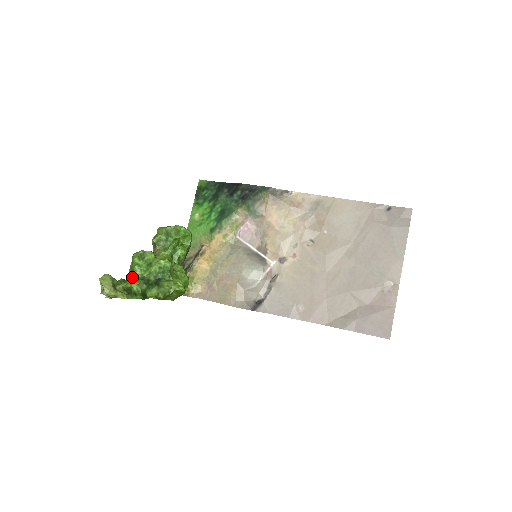
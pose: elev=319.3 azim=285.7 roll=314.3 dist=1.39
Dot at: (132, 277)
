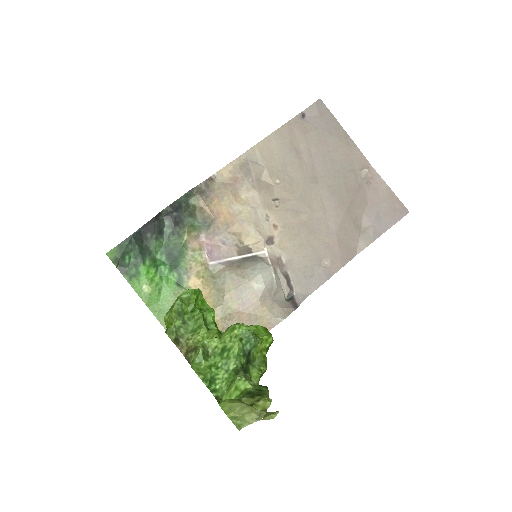
Dot at: (221, 385)
